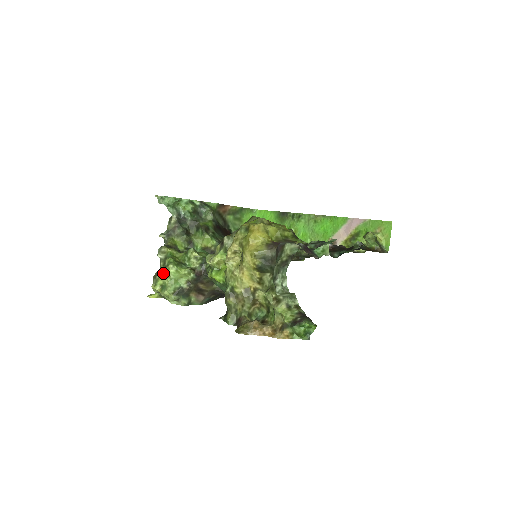
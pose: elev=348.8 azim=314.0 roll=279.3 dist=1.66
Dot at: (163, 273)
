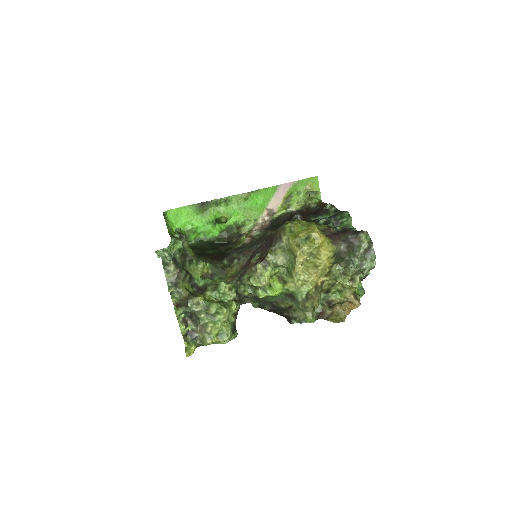
Dot at: (215, 322)
